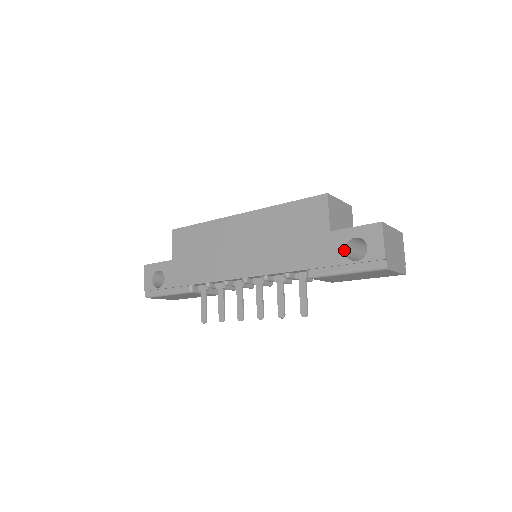
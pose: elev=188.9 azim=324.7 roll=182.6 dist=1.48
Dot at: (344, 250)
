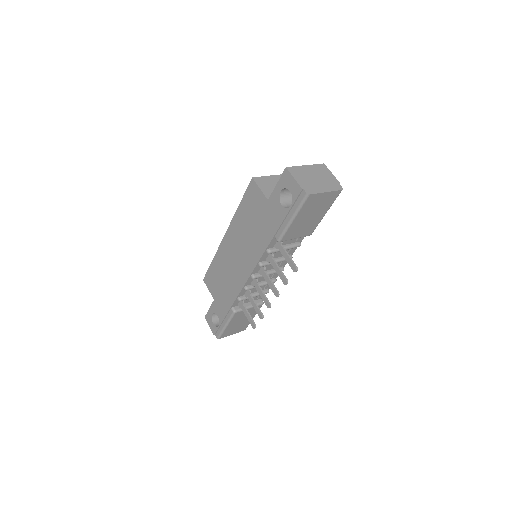
Dot at: (281, 205)
